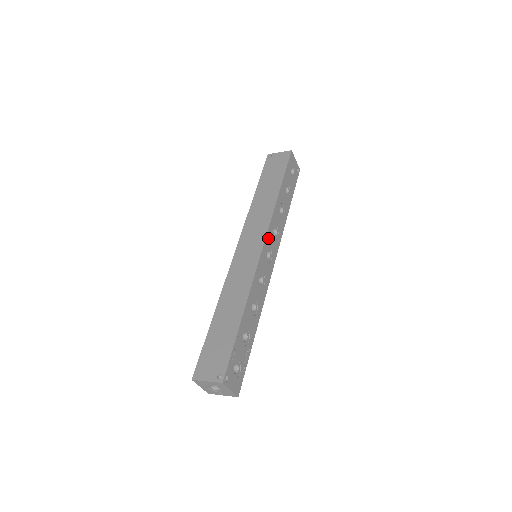
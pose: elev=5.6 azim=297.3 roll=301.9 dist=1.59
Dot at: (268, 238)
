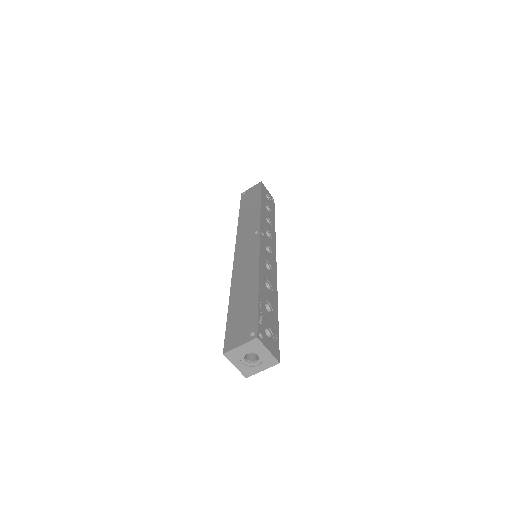
Dot at: occluded
